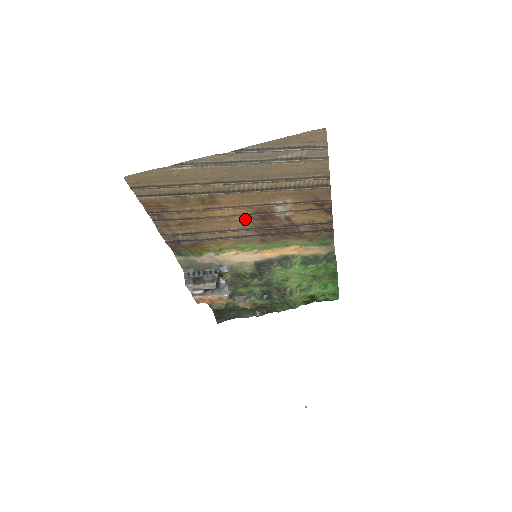
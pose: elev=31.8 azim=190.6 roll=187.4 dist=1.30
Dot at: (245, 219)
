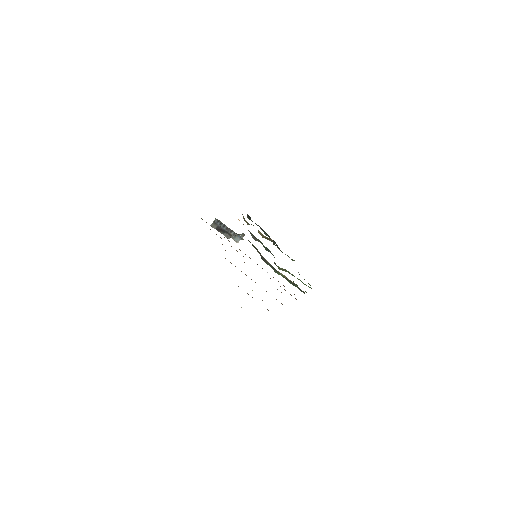
Dot at: occluded
